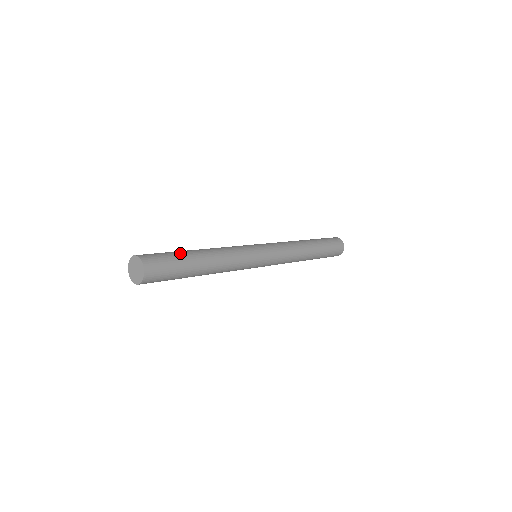
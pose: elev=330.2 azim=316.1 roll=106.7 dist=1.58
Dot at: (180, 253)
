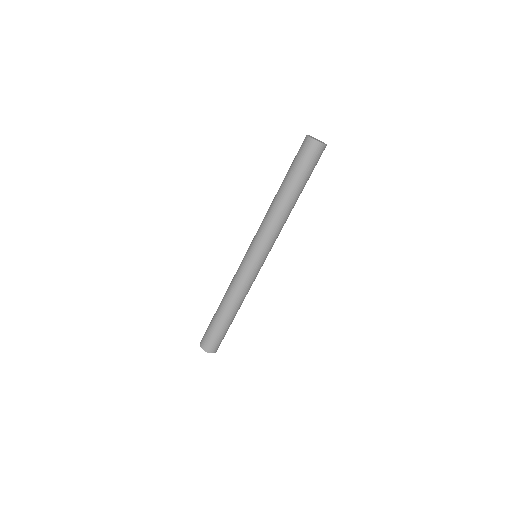
Dot at: (217, 326)
